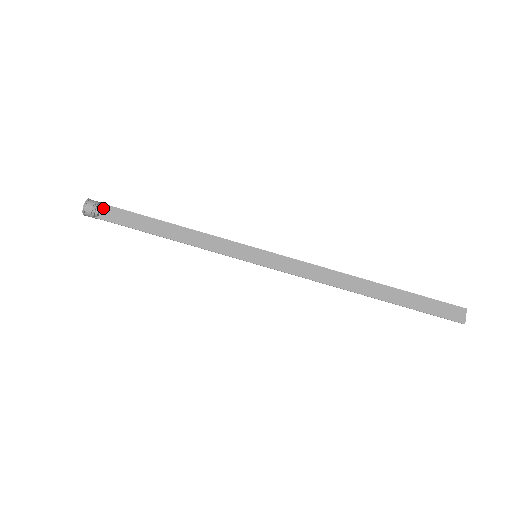
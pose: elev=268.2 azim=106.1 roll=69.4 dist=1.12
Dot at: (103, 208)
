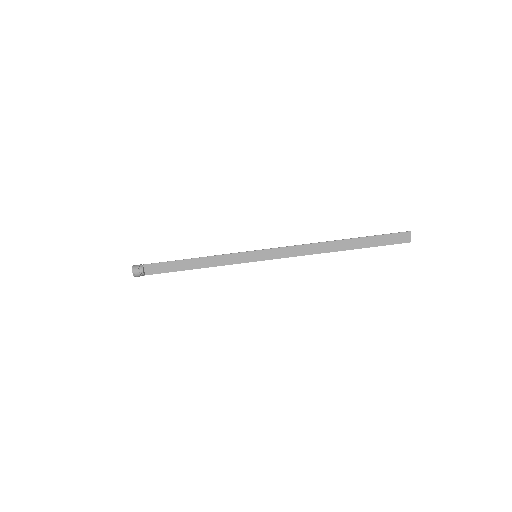
Dot at: (144, 268)
